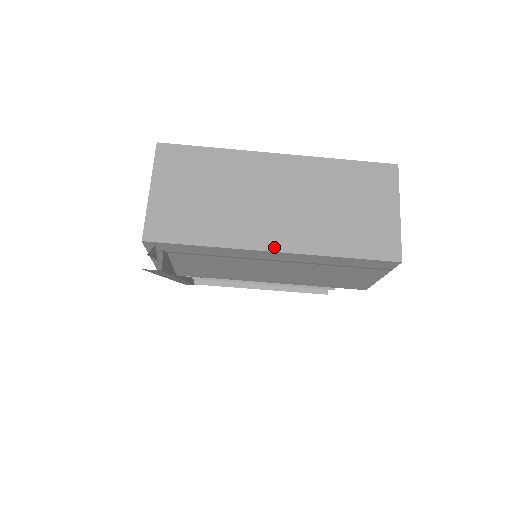
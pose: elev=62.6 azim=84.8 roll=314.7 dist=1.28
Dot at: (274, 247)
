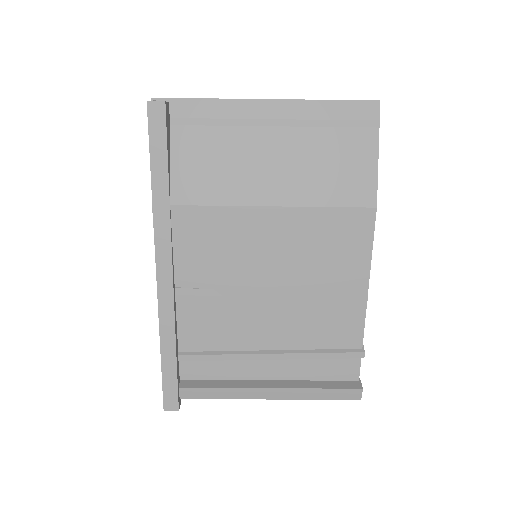
Dot at: (266, 100)
